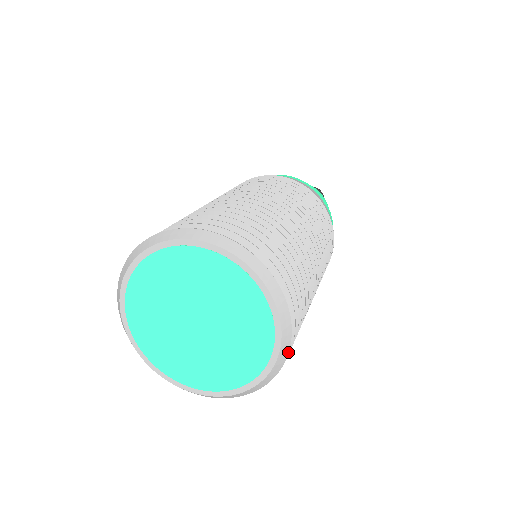
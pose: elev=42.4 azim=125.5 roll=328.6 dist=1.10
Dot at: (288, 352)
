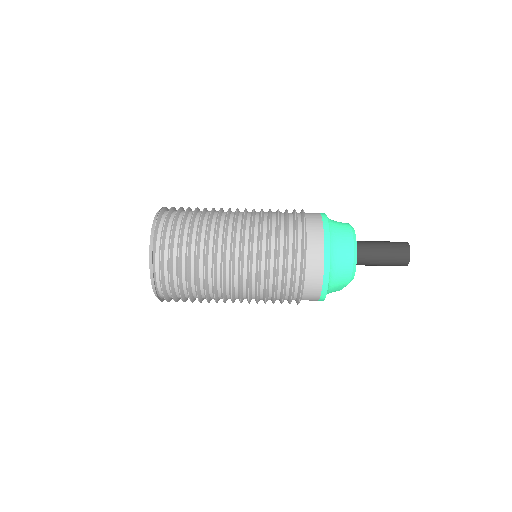
Dot at: (153, 275)
